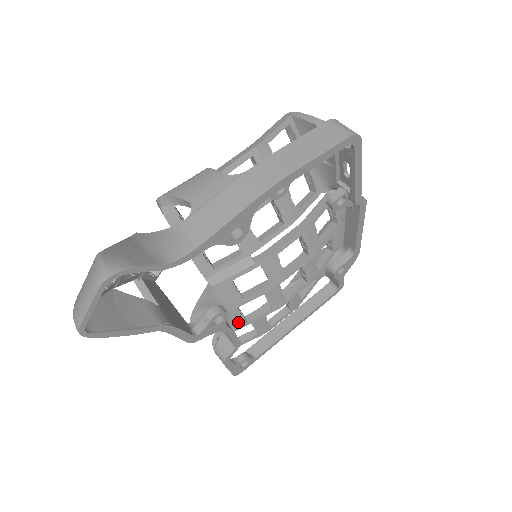
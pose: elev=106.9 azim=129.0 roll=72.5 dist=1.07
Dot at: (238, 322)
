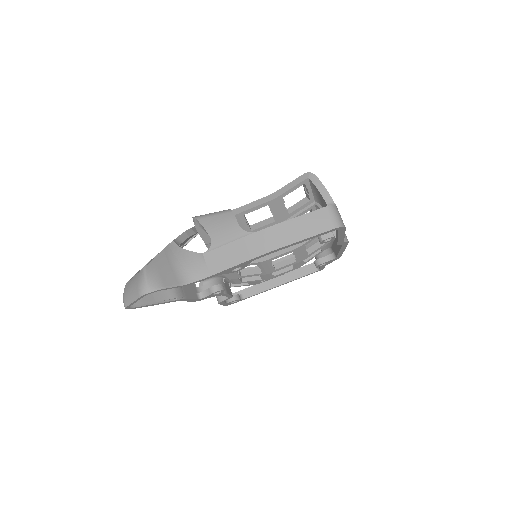
Dot at: (235, 281)
